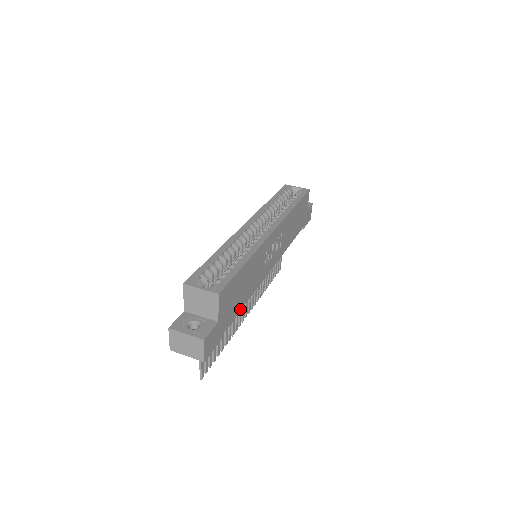
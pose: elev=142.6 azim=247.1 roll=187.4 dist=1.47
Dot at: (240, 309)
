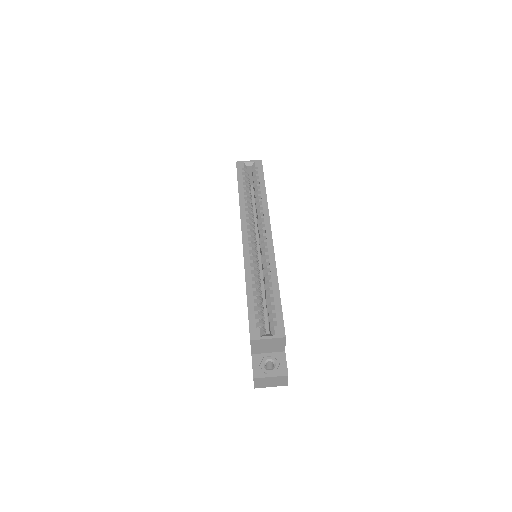
Dot at: occluded
